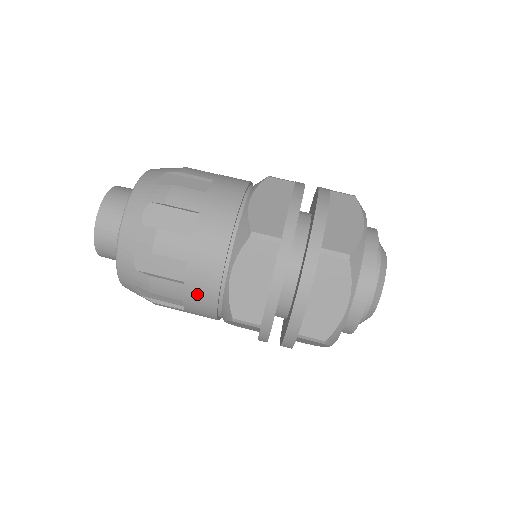
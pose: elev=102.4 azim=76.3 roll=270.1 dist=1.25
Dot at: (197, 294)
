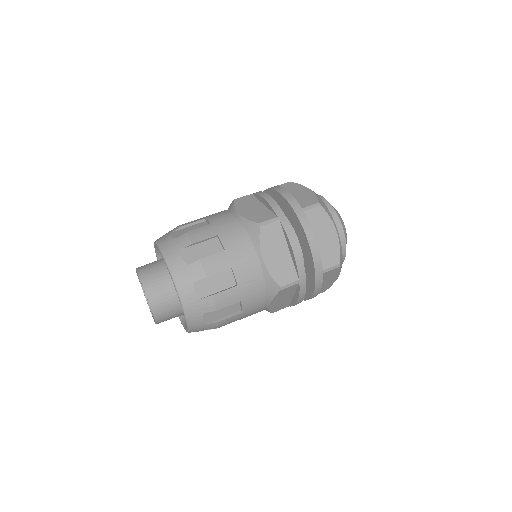
Dot at: (249, 288)
